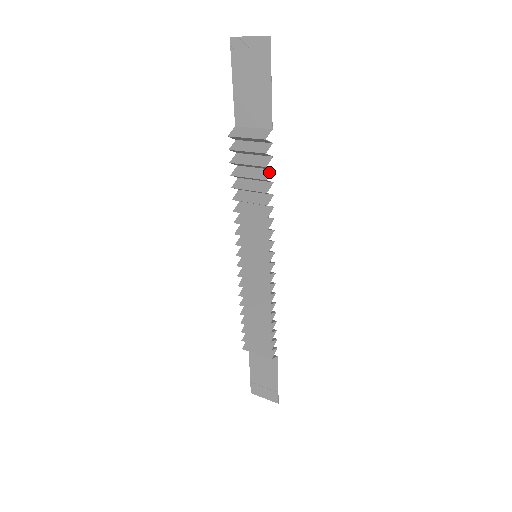
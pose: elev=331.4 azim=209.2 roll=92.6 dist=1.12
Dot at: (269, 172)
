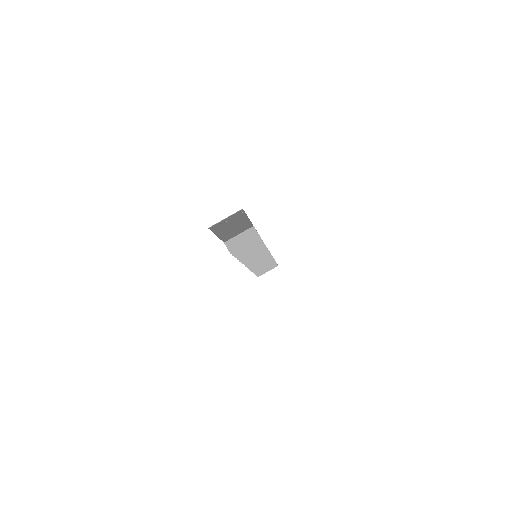
Dot at: occluded
